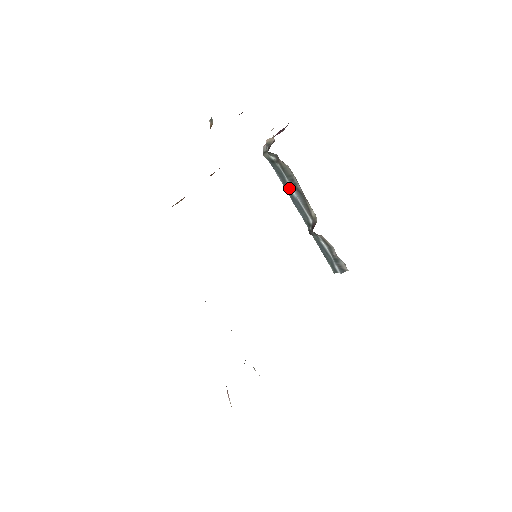
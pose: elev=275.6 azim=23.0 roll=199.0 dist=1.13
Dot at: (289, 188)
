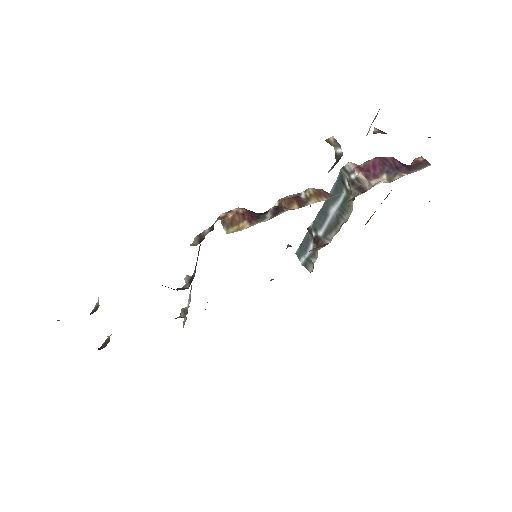
Dot at: (332, 206)
